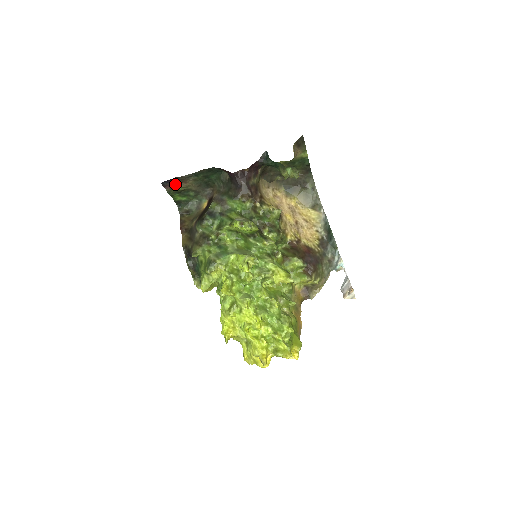
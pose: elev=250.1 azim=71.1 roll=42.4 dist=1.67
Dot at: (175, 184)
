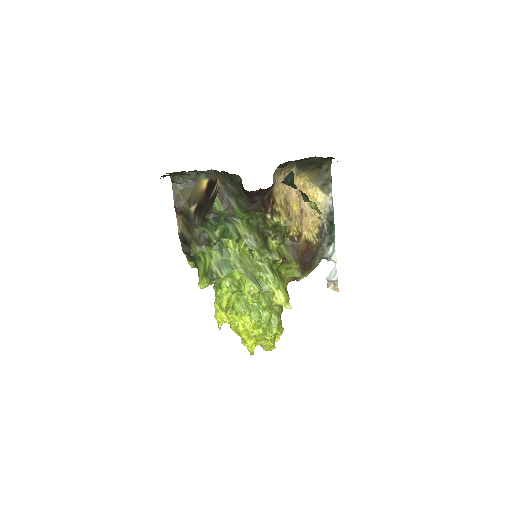
Dot at: occluded
